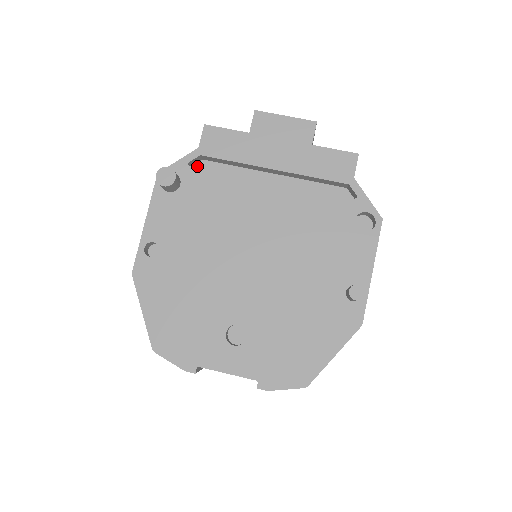
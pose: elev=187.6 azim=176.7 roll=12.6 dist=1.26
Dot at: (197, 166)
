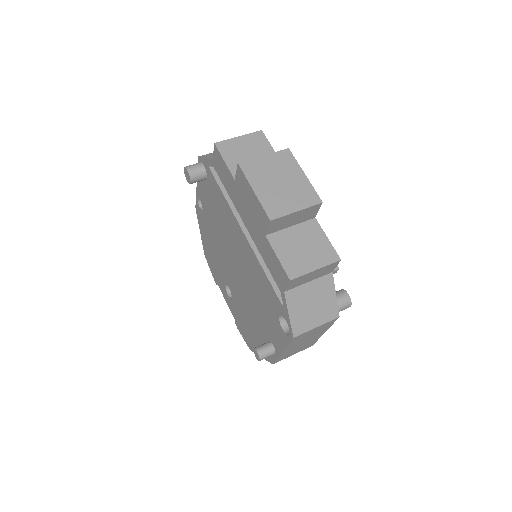
Dot at: occluded
